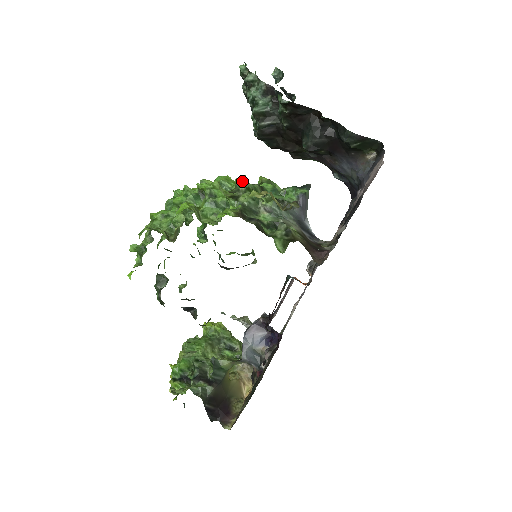
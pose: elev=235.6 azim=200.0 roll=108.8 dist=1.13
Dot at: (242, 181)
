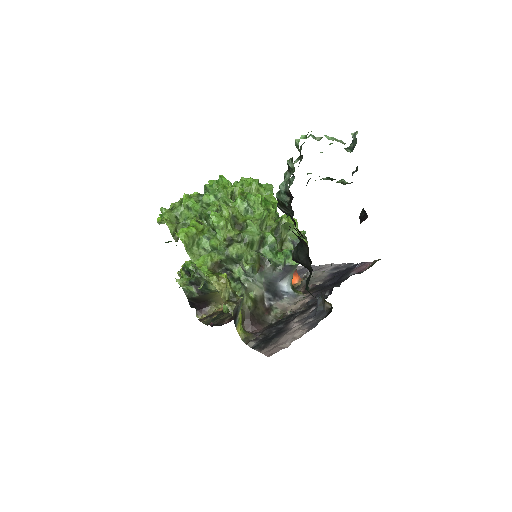
Dot at: (251, 225)
